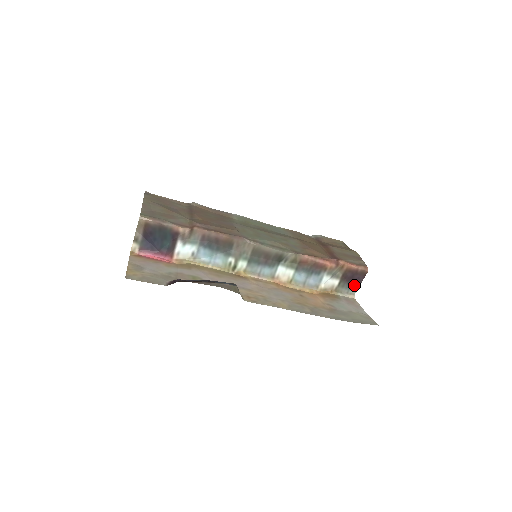
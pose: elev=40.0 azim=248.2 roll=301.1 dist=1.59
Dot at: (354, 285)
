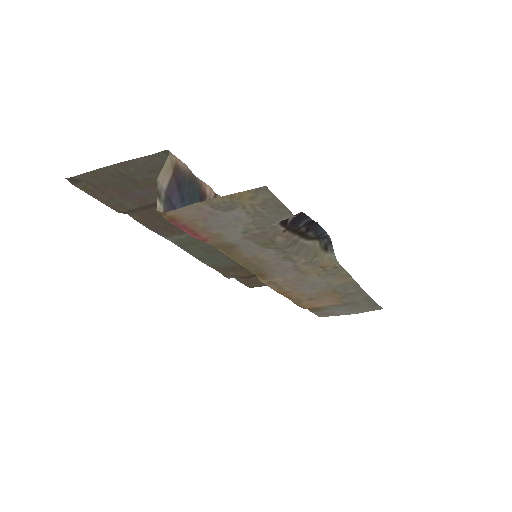
Dot at: occluded
